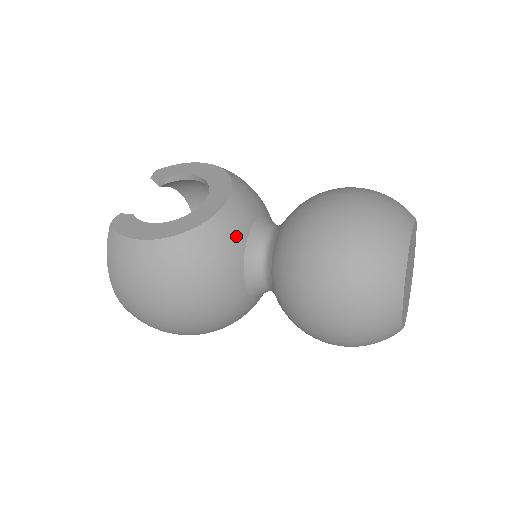
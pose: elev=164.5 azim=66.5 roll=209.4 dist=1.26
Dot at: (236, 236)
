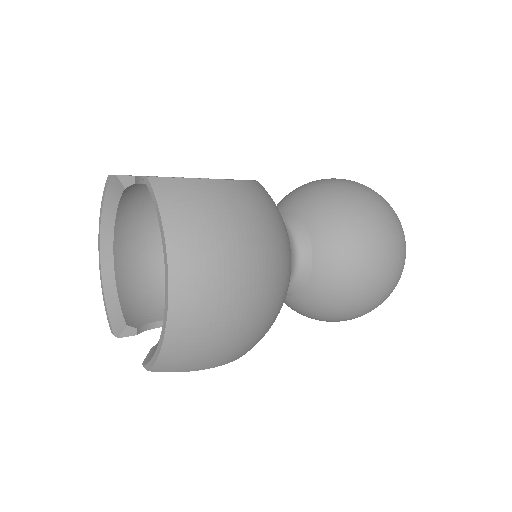
Dot at: occluded
